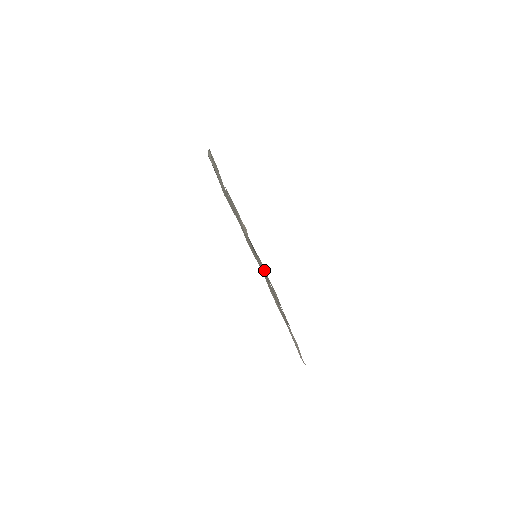
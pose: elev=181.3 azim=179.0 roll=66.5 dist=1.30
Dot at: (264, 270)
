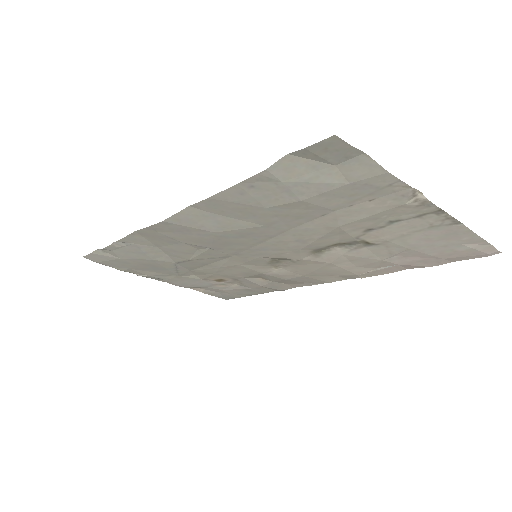
Dot at: (194, 280)
